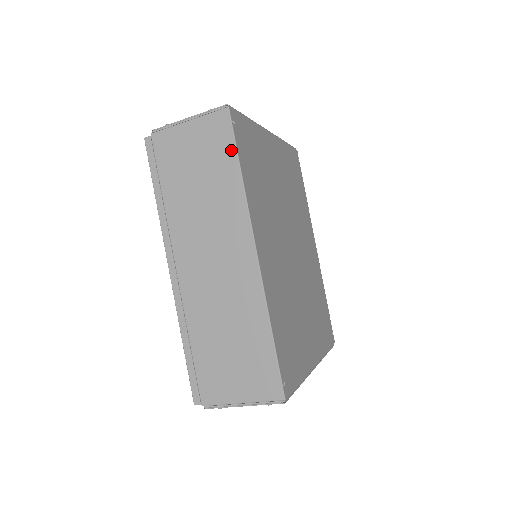
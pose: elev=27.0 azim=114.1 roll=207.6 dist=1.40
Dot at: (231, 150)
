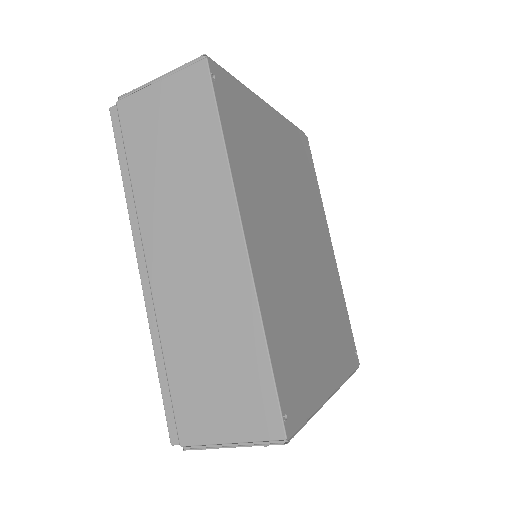
Dot at: (210, 111)
